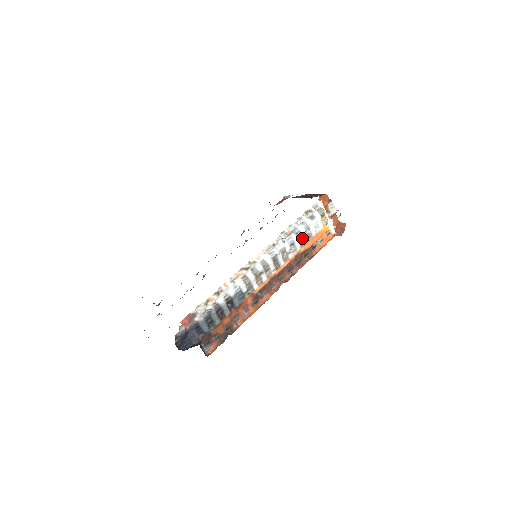
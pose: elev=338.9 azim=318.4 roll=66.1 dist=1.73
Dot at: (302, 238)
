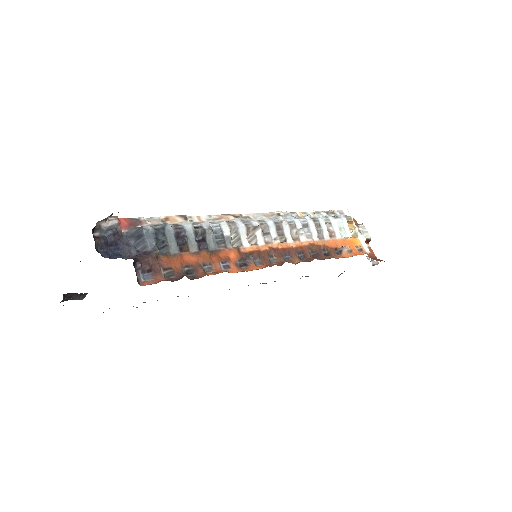
Dot at: (320, 228)
